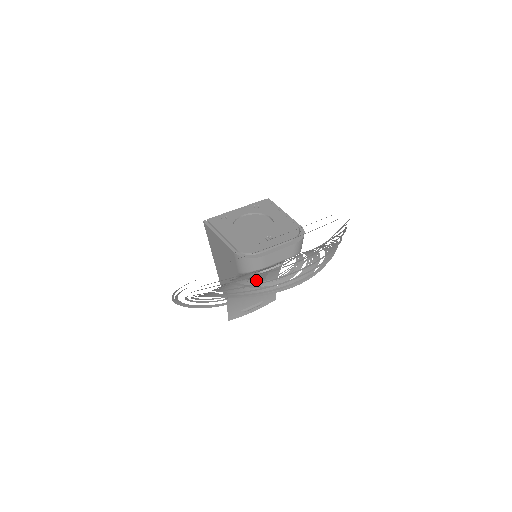
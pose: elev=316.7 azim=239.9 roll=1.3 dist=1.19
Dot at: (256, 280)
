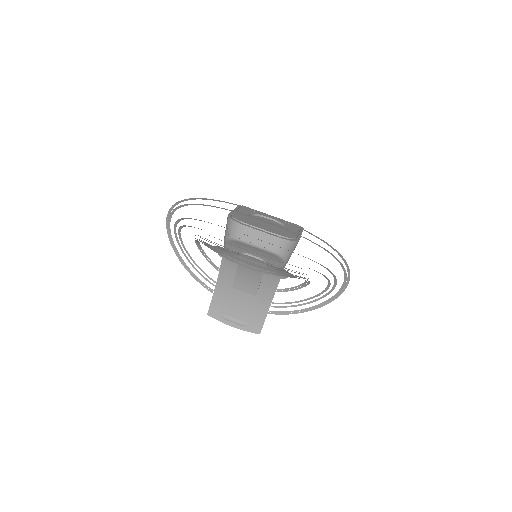
Dot at: (247, 286)
